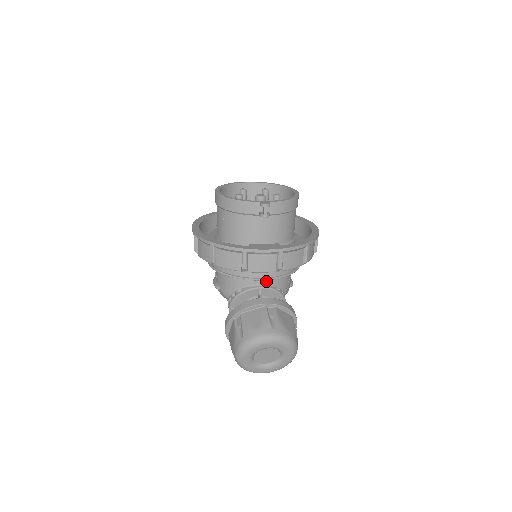
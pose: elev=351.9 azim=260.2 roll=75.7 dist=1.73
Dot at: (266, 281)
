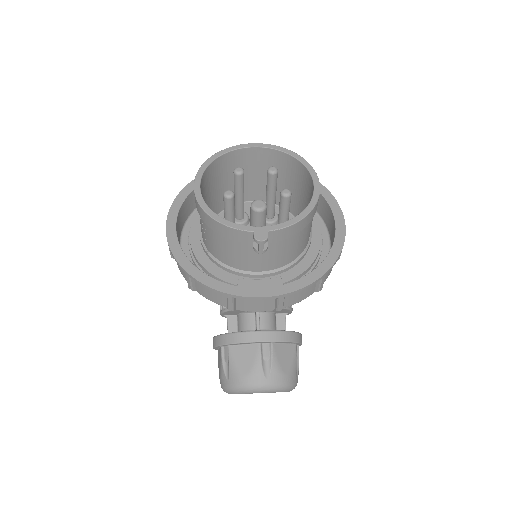
Dot at: occluded
